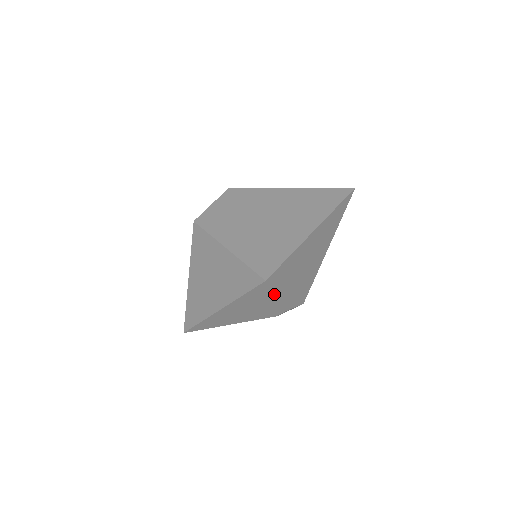
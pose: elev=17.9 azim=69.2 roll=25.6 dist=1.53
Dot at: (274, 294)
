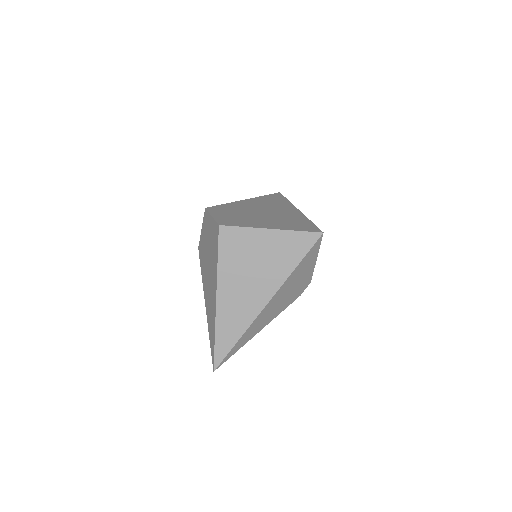
Dot at: (317, 254)
